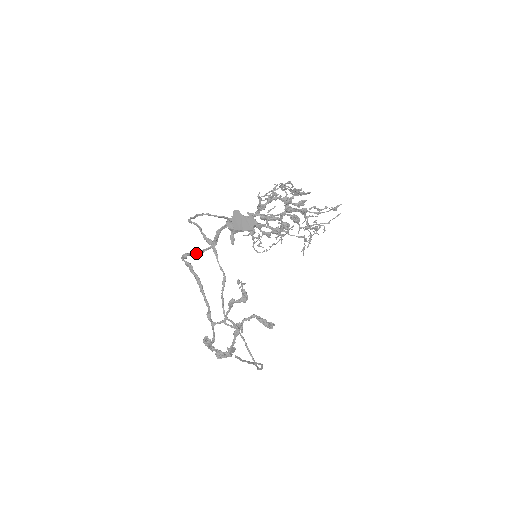
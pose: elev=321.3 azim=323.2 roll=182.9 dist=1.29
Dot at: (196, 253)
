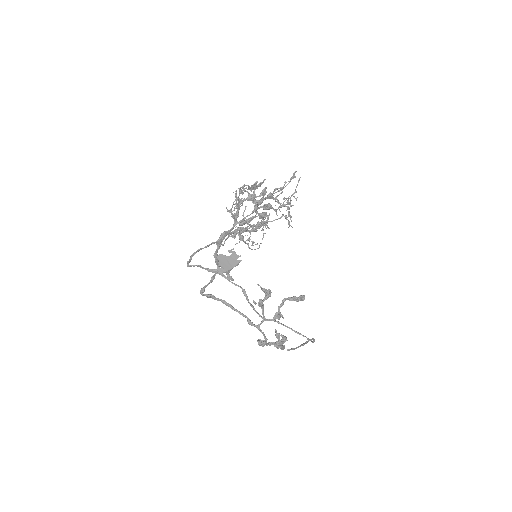
Dot at: (209, 282)
